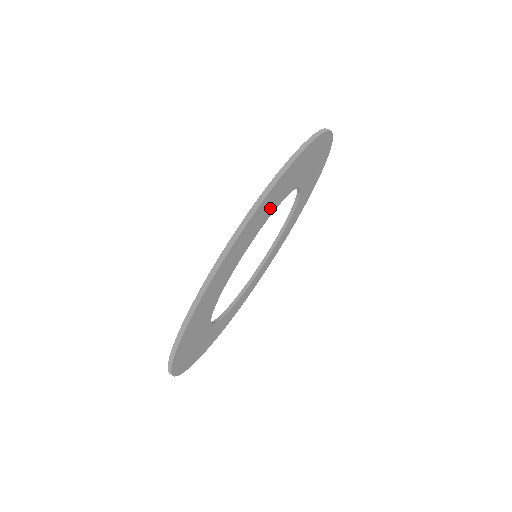
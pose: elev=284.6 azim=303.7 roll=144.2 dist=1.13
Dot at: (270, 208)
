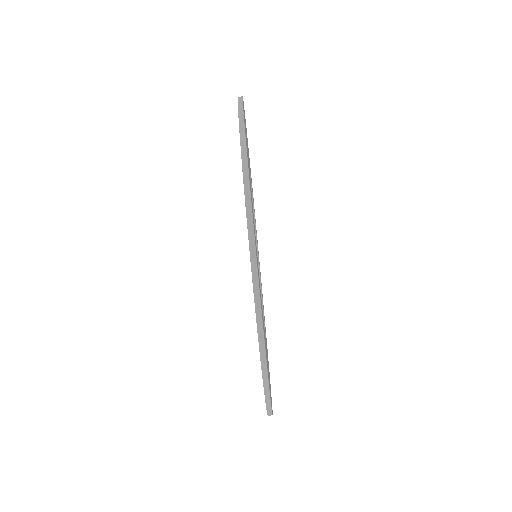
Dot at: occluded
